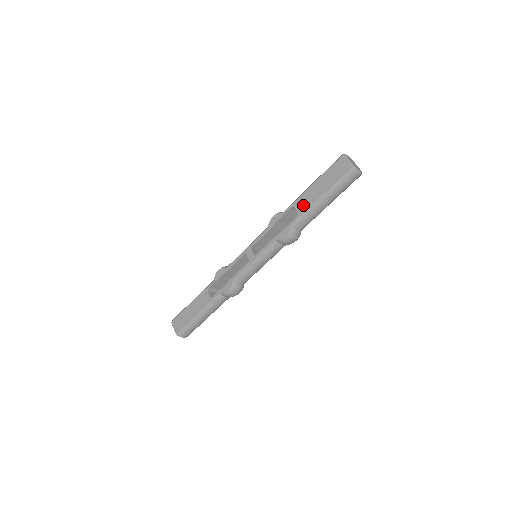
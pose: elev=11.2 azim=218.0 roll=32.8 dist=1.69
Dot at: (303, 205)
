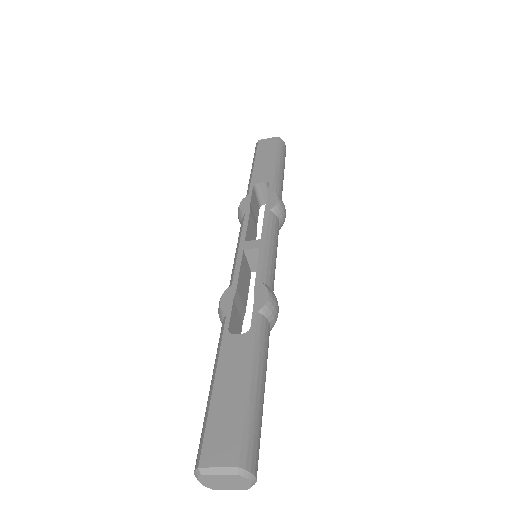
Dot at: (264, 175)
